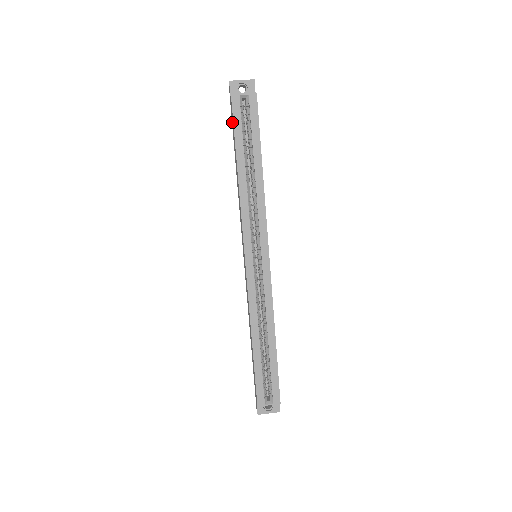
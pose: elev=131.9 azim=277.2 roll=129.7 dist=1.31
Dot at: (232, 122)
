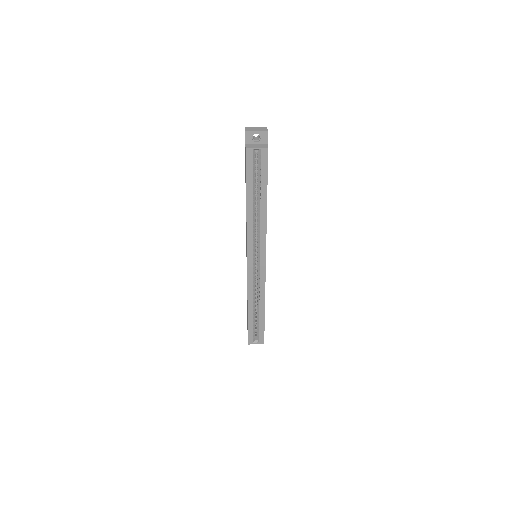
Dot at: (245, 163)
